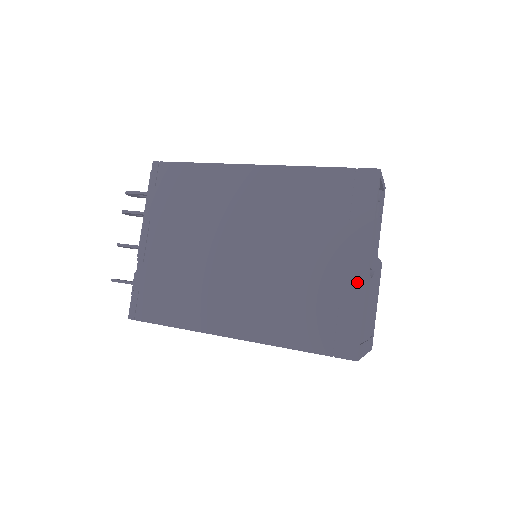
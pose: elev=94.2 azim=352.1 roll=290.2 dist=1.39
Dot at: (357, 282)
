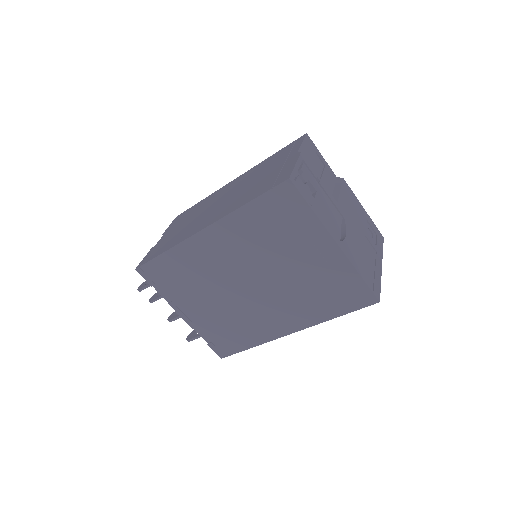
Dot at: (339, 260)
